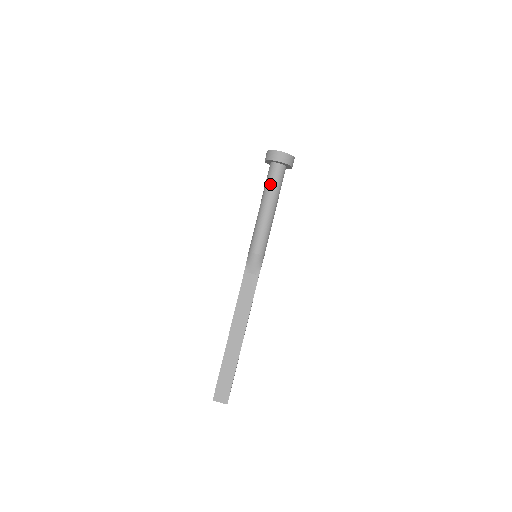
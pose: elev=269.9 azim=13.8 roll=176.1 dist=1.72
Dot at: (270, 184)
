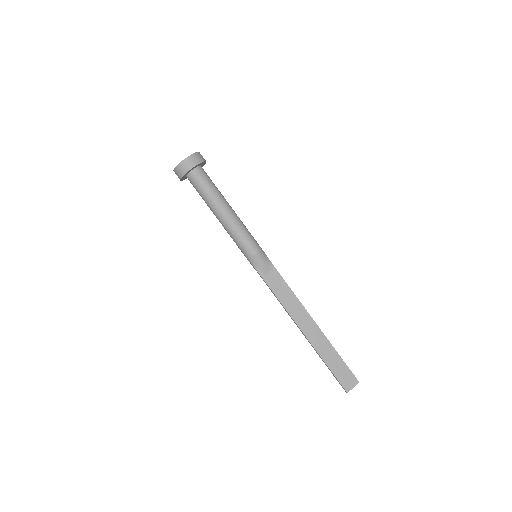
Dot at: (206, 191)
